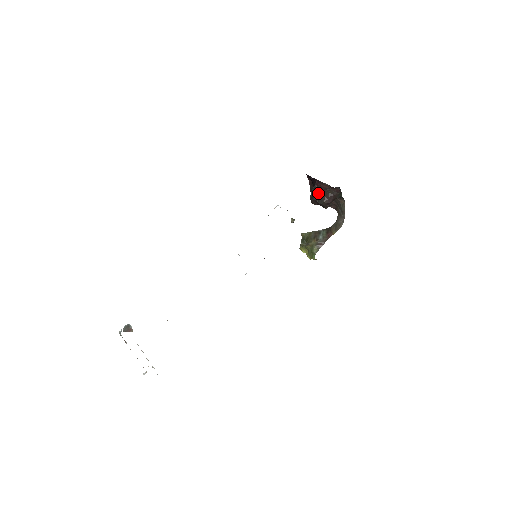
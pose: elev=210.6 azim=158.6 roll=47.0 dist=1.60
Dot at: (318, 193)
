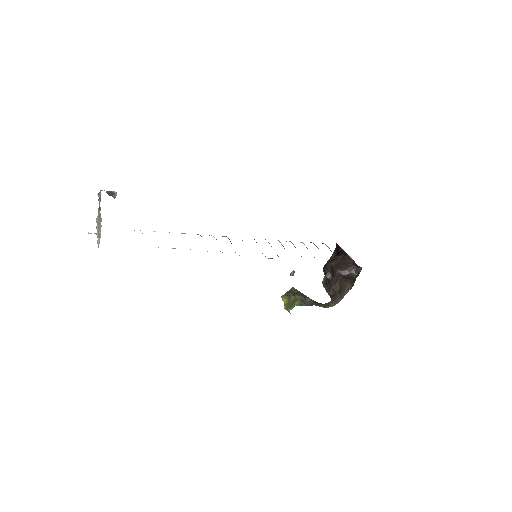
Dot at: (339, 262)
